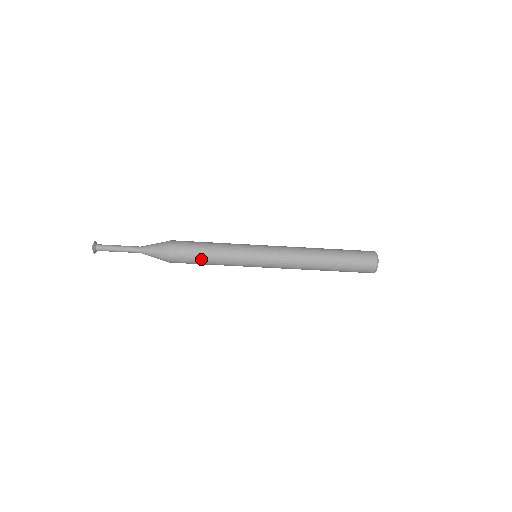
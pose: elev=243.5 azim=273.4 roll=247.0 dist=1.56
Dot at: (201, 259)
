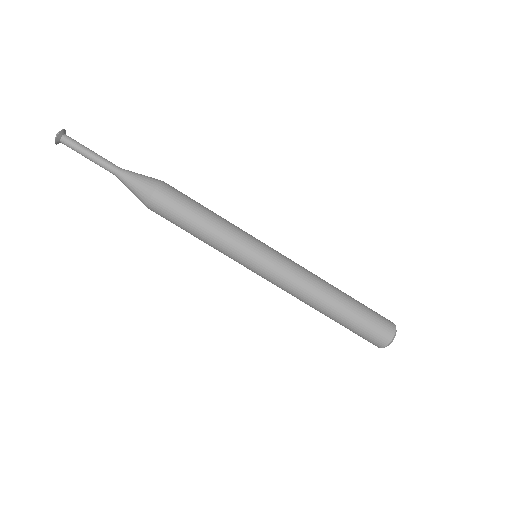
Dot at: (185, 229)
